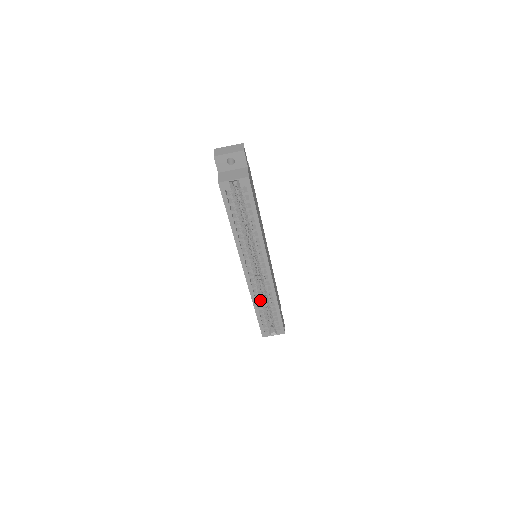
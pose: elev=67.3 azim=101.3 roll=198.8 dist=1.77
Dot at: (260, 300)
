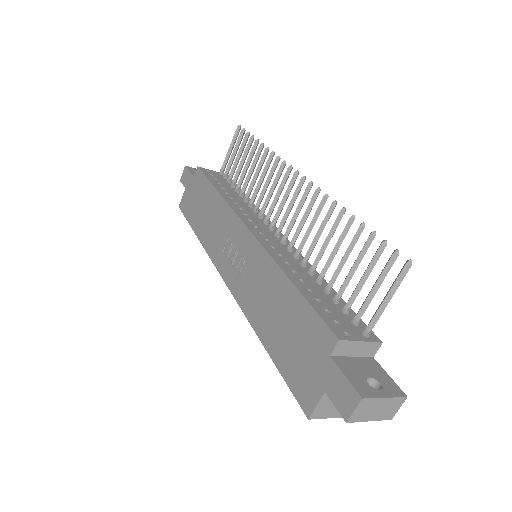
Dot at: occluded
